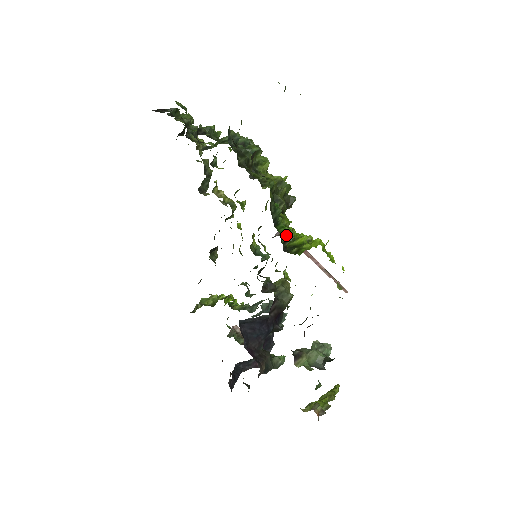
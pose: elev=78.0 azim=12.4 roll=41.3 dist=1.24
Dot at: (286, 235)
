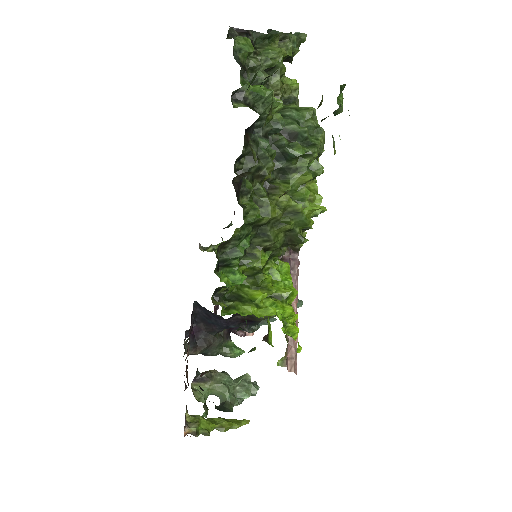
Dot at: (252, 276)
